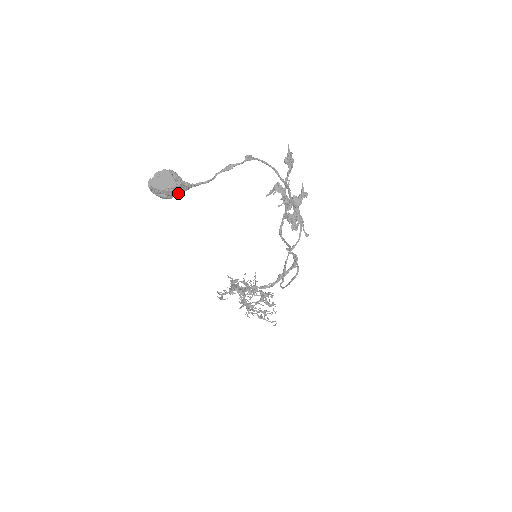
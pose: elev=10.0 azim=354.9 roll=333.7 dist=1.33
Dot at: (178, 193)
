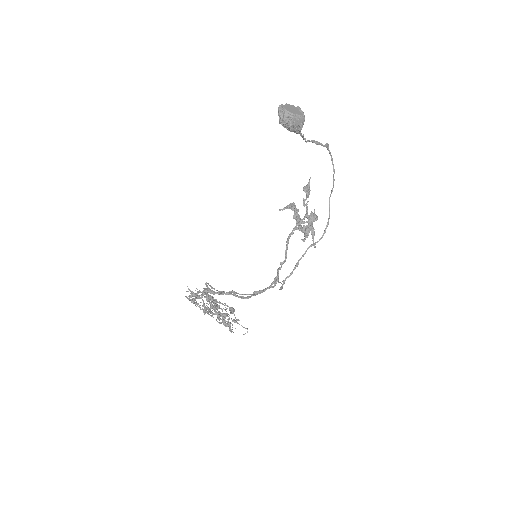
Dot at: (296, 128)
